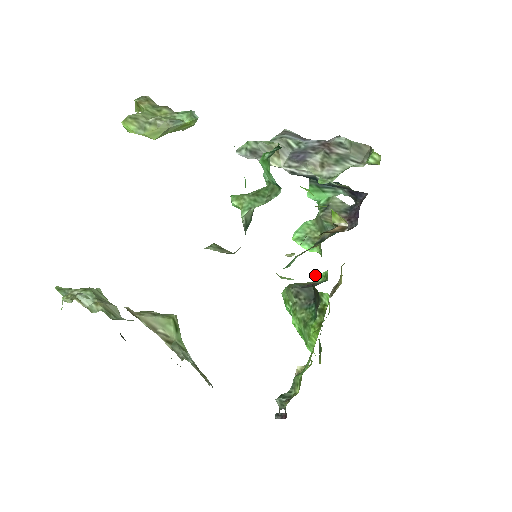
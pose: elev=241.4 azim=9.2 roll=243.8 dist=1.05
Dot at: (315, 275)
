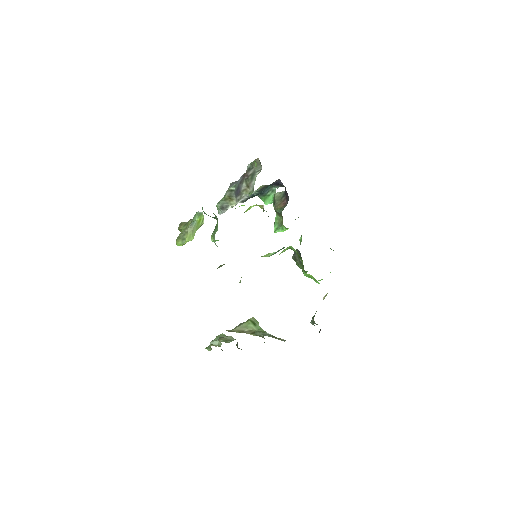
Dot at: occluded
